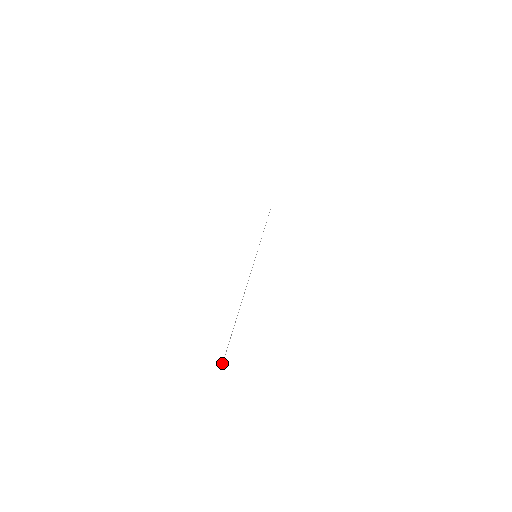
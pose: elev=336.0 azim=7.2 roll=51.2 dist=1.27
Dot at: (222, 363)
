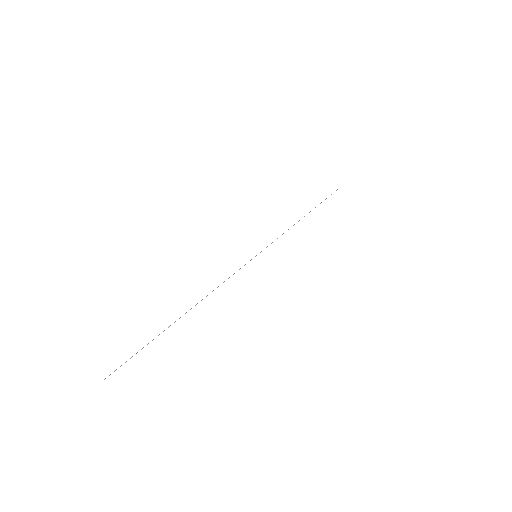
Dot at: occluded
